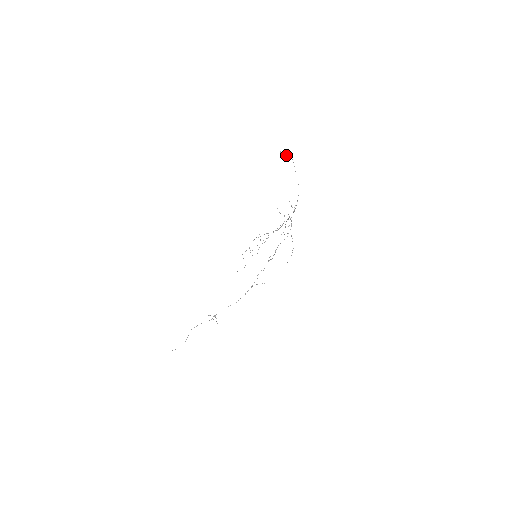
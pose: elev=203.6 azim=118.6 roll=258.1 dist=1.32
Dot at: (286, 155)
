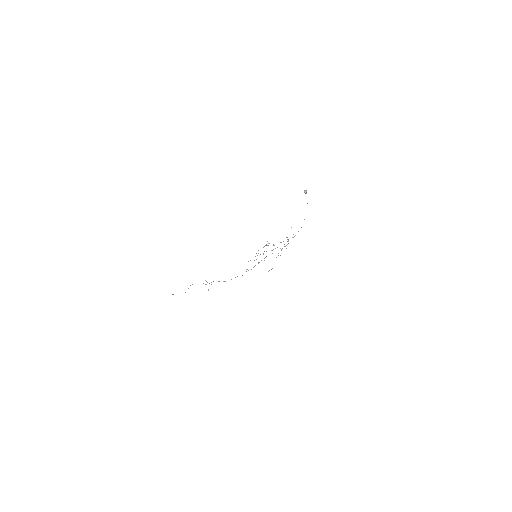
Dot at: occluded
